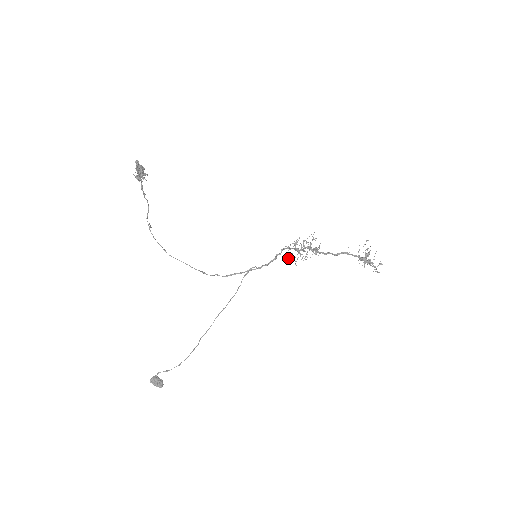
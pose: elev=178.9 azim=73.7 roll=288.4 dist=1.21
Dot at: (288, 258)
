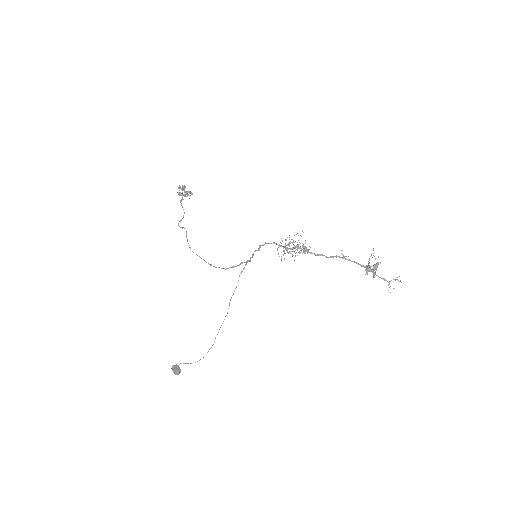
Dot at: (279, 256)
